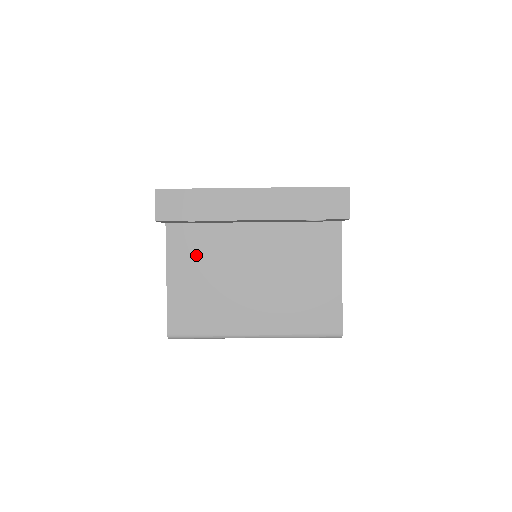
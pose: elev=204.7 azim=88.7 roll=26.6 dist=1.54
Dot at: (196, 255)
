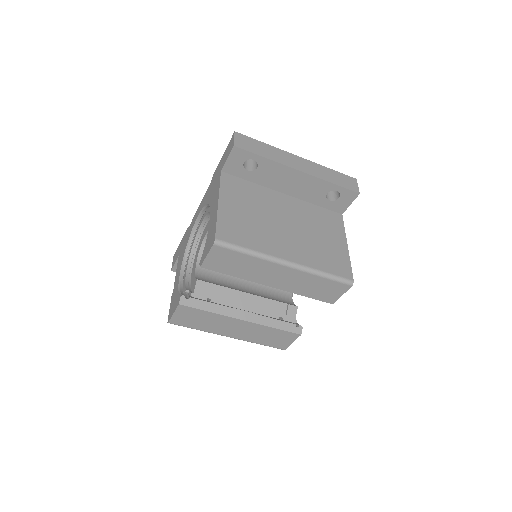
Dot at: (243, 196)
